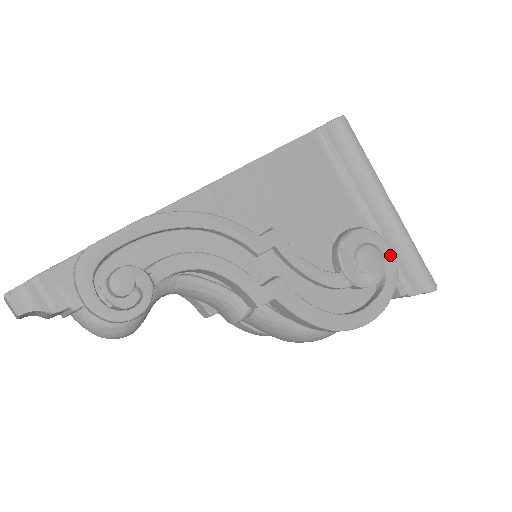
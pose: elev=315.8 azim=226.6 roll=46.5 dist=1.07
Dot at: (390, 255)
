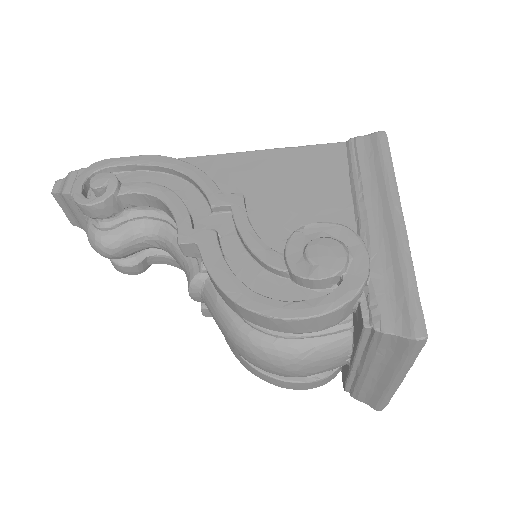
Dot at: (362, 263)
